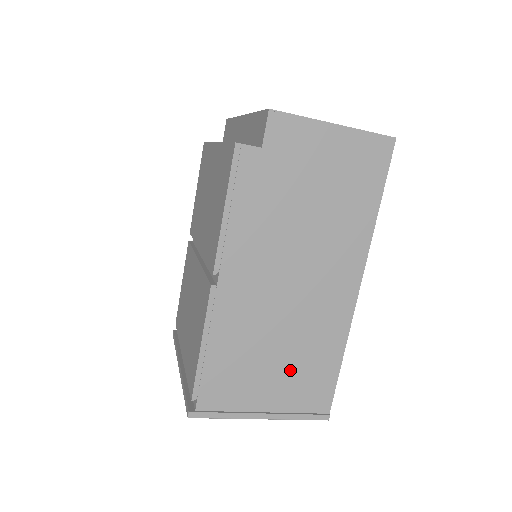
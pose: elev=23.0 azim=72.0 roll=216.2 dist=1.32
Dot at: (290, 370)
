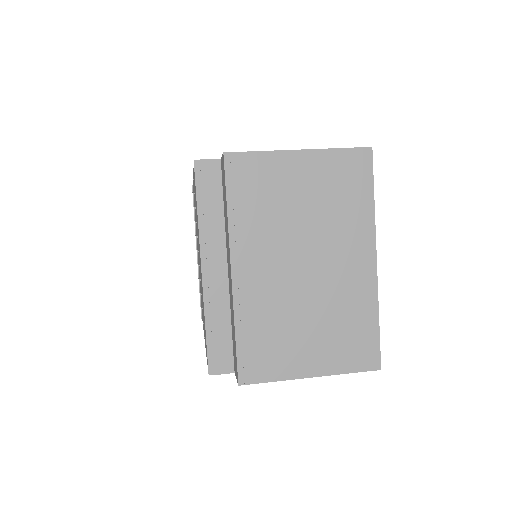
Dot at: occluded
